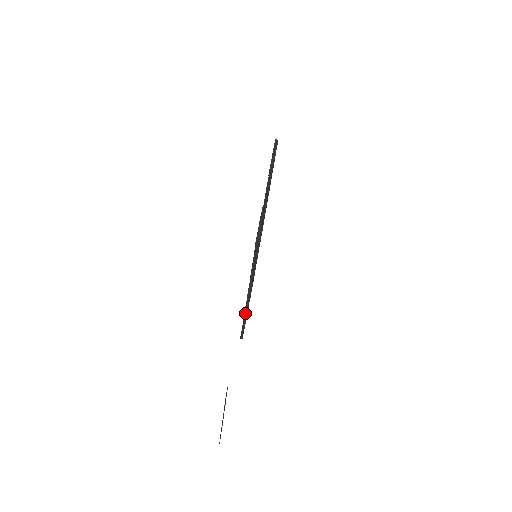
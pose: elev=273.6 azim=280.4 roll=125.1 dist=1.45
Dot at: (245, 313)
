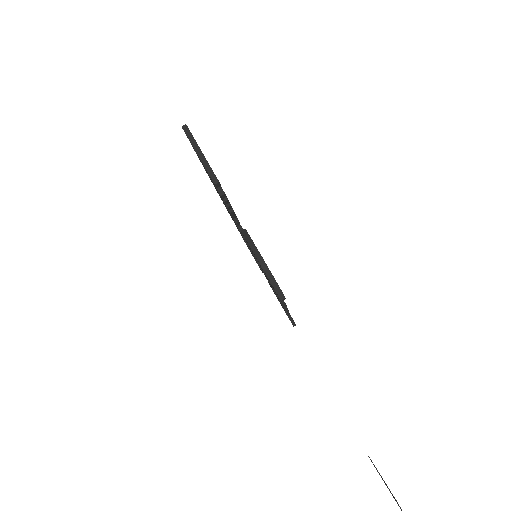
Dot at: occluded
